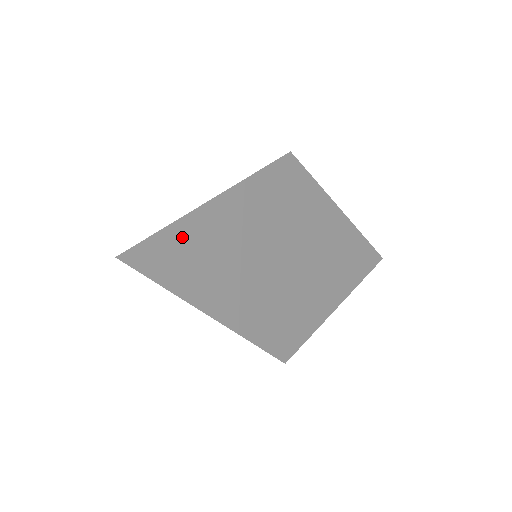
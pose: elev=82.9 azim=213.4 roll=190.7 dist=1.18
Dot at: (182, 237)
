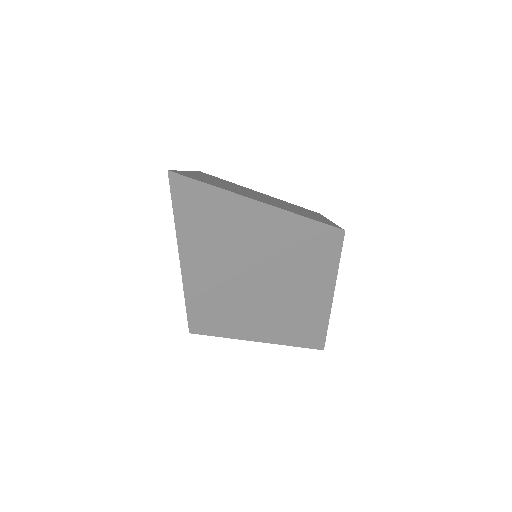
Dot at: occluded
